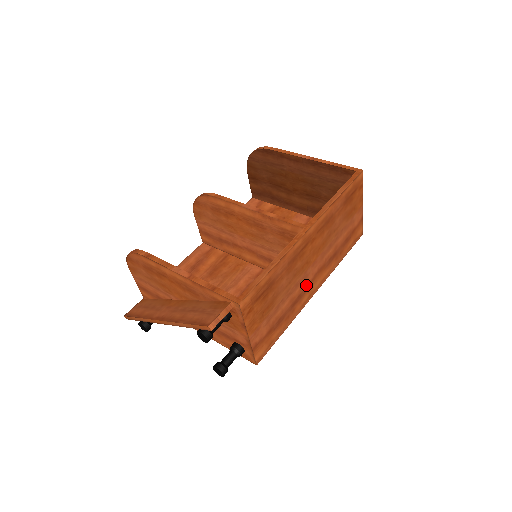
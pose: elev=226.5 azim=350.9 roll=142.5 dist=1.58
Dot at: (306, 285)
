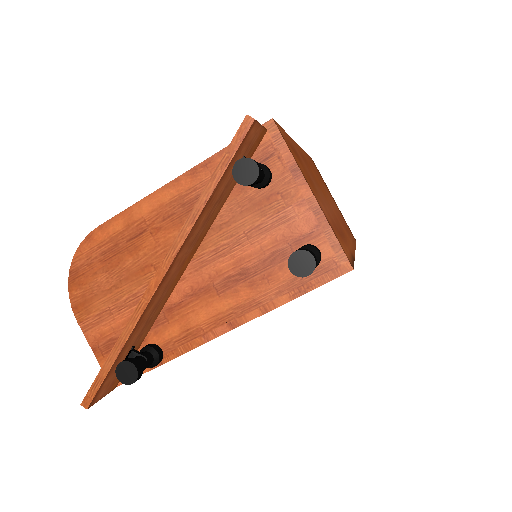
Dot at: (338, 222)
